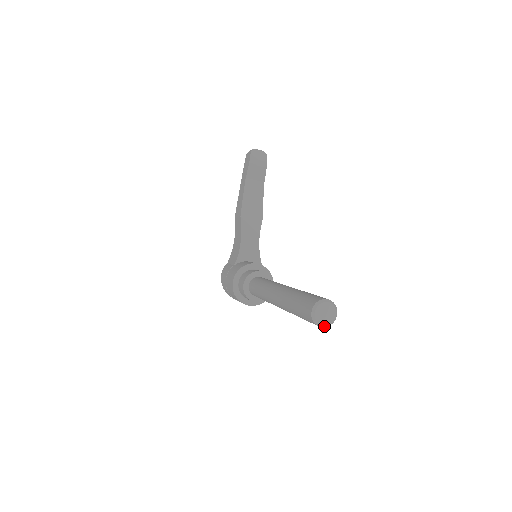
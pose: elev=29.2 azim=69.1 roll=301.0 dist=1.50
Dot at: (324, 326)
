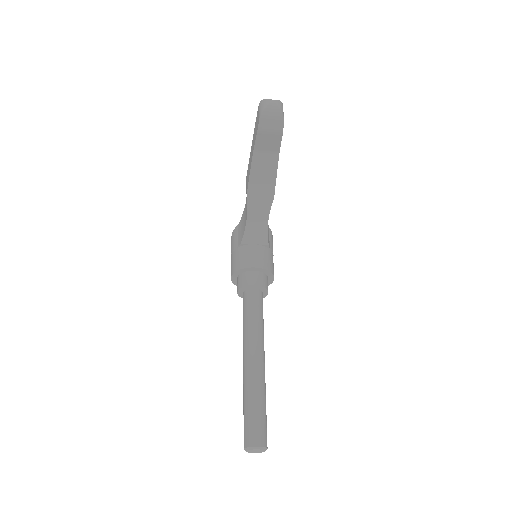
Dot at: (256, 452)
